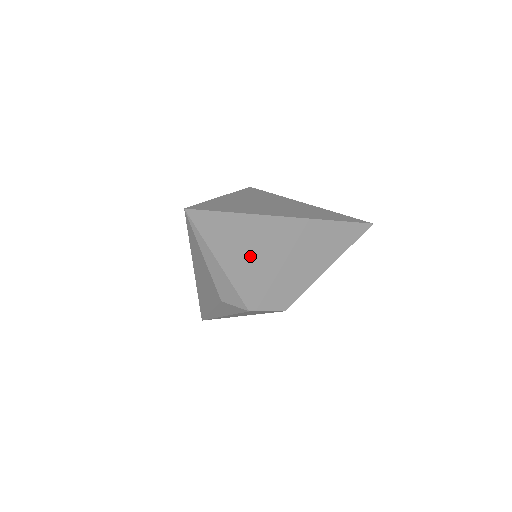
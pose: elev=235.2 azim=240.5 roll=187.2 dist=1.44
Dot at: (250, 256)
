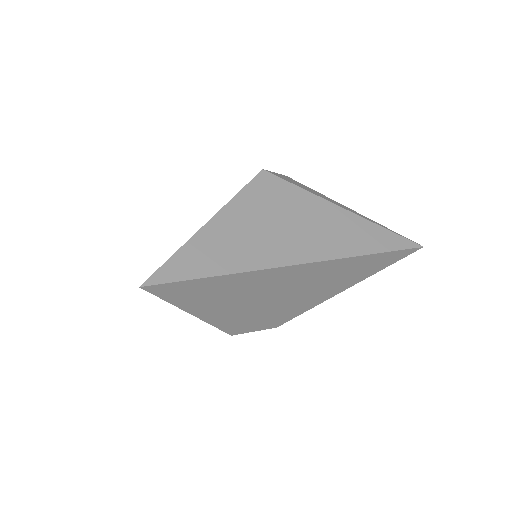
Dot at: (236, 302)
